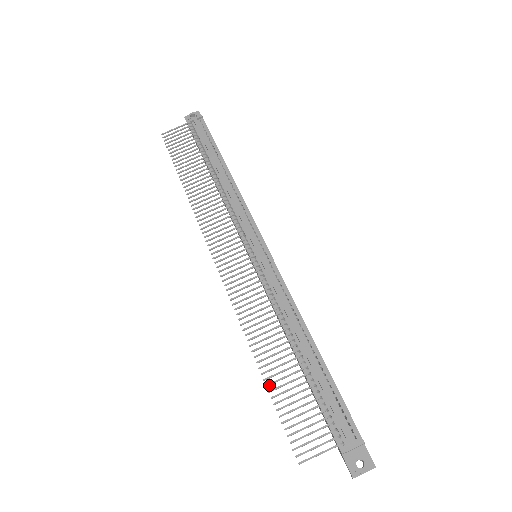
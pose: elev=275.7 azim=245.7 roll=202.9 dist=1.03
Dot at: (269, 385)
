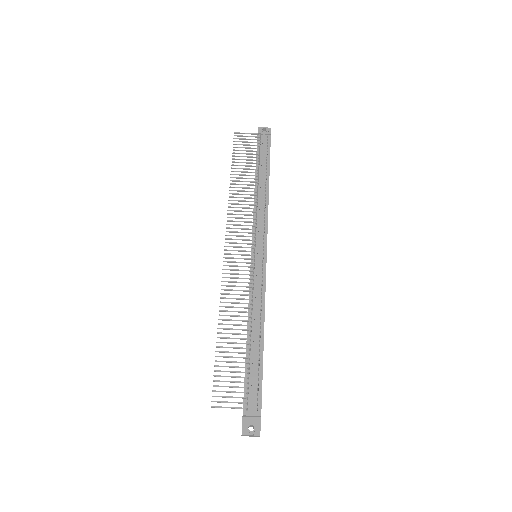
Dot at: (218, 347)
